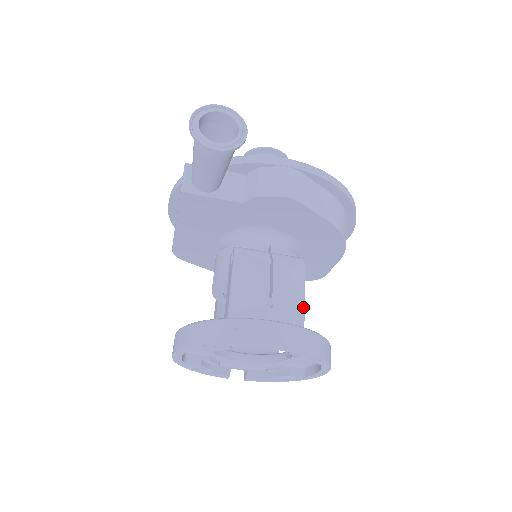
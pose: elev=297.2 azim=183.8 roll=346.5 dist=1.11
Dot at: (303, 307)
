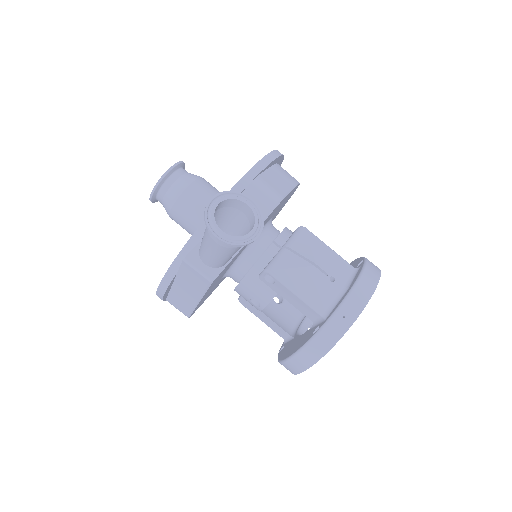
Dot at: (339, 257)
